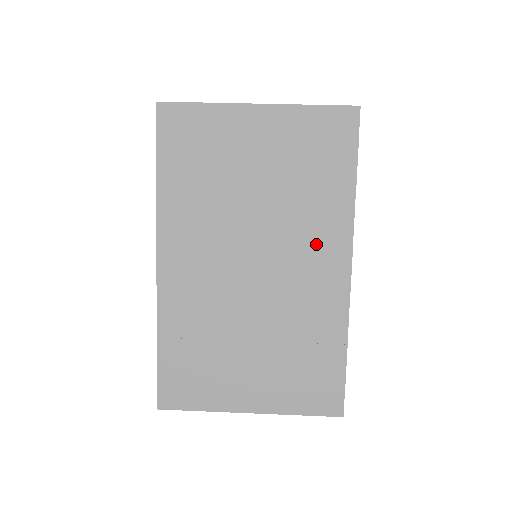
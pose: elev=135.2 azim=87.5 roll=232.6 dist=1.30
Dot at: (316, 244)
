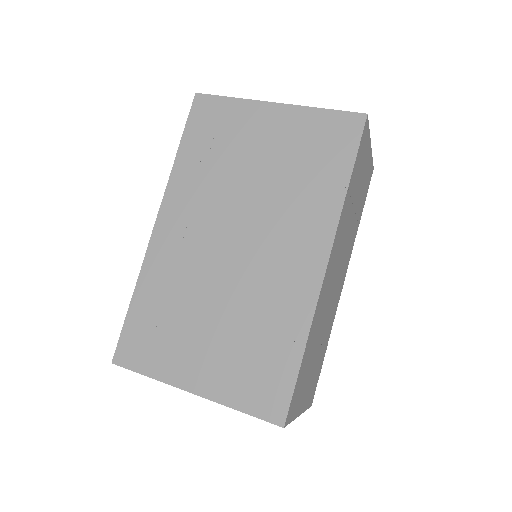
Dot at: (298, 234)
